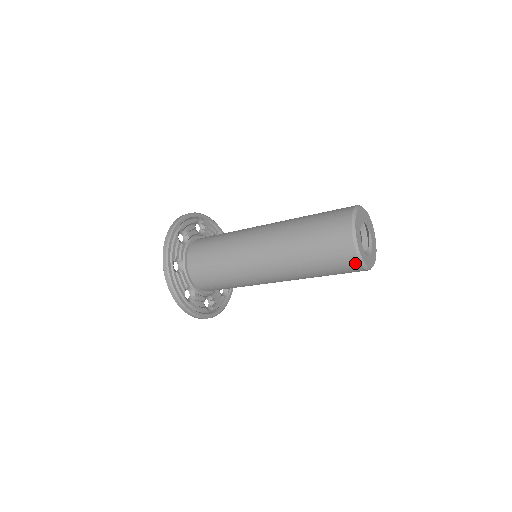
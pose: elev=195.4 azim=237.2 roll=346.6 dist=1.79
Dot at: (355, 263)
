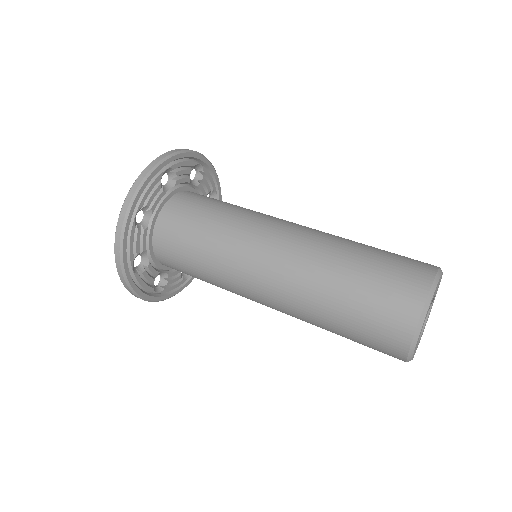
Dot at: (400, 349)
